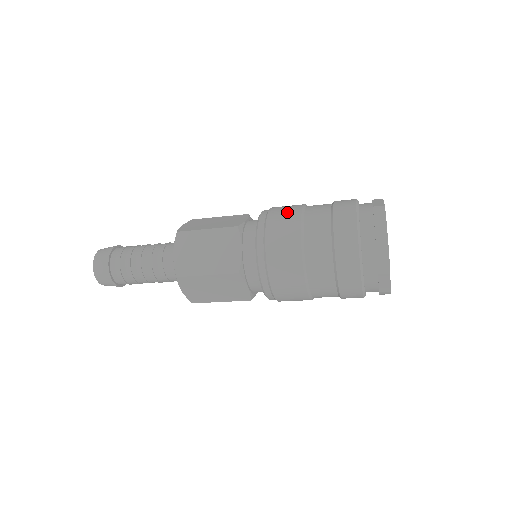
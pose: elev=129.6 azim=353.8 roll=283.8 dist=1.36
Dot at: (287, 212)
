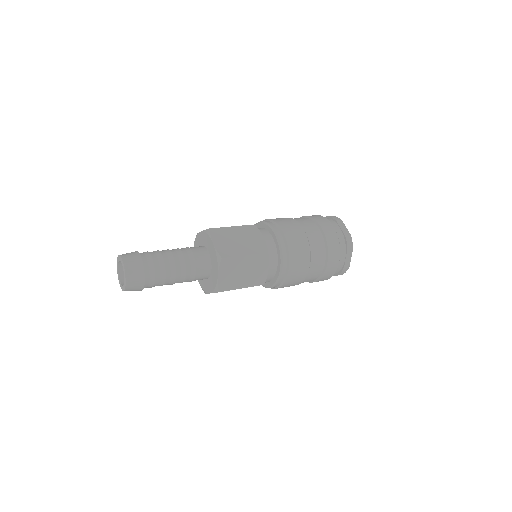
Dot at: (299, 240)
